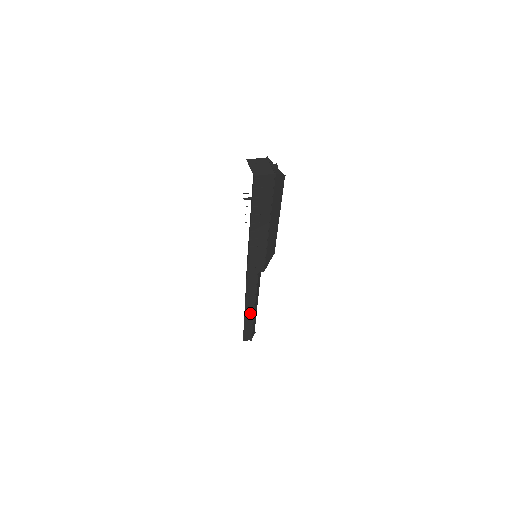
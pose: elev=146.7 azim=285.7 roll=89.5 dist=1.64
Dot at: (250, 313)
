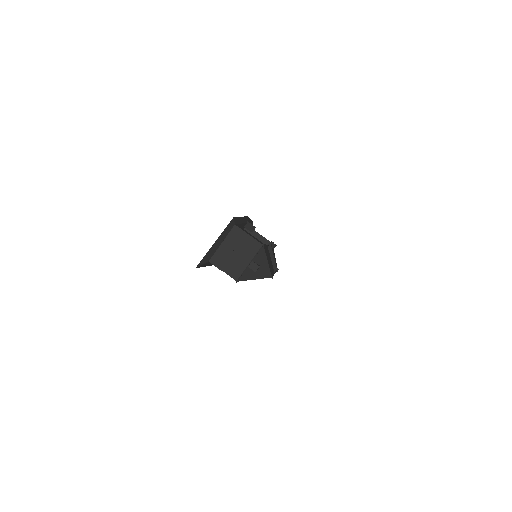
Dot at: occluded
